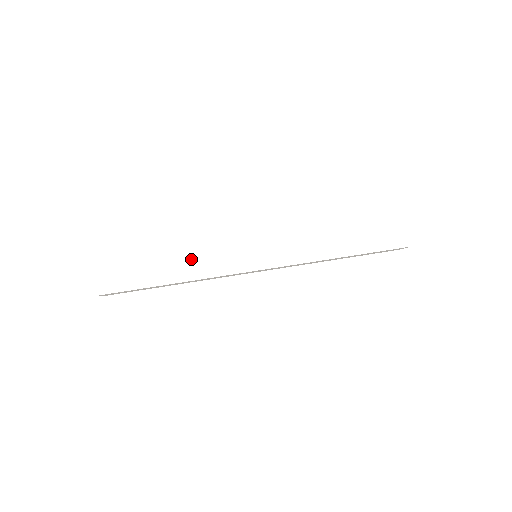
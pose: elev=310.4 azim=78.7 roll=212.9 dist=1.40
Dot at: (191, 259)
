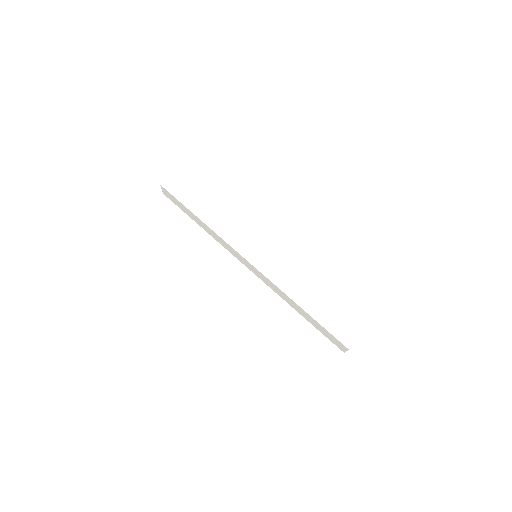
Dot at: (222, 217)
